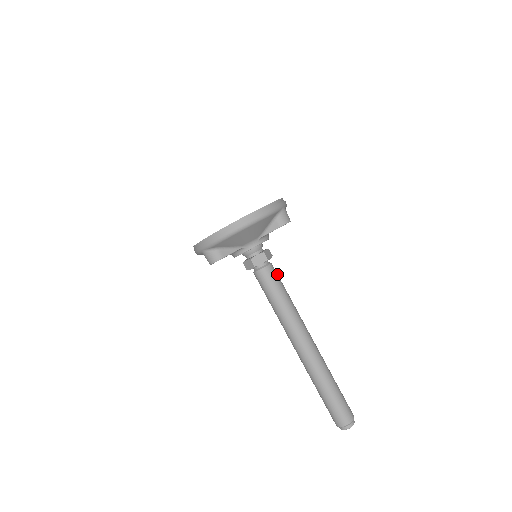
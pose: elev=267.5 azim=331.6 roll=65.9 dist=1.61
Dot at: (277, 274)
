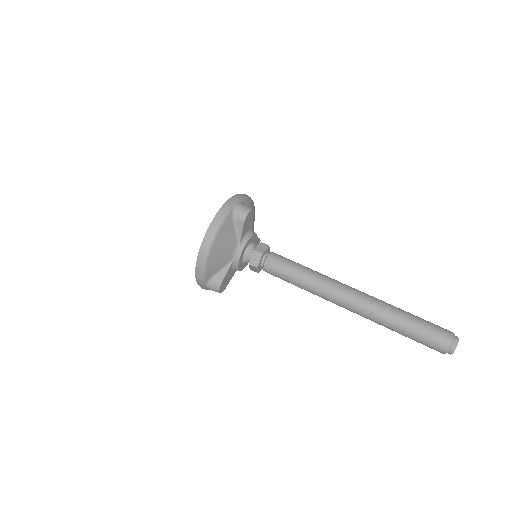
Dot at: (282, 258)
